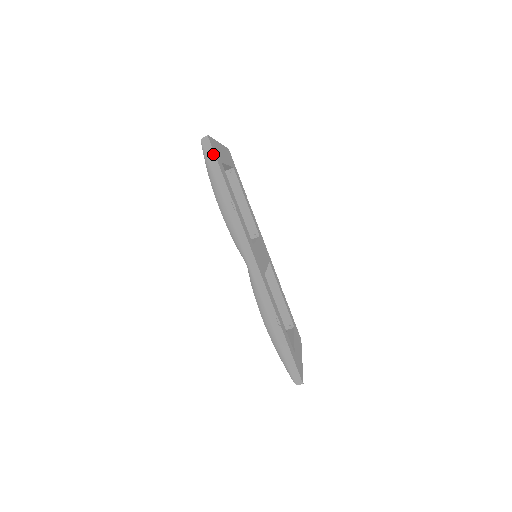
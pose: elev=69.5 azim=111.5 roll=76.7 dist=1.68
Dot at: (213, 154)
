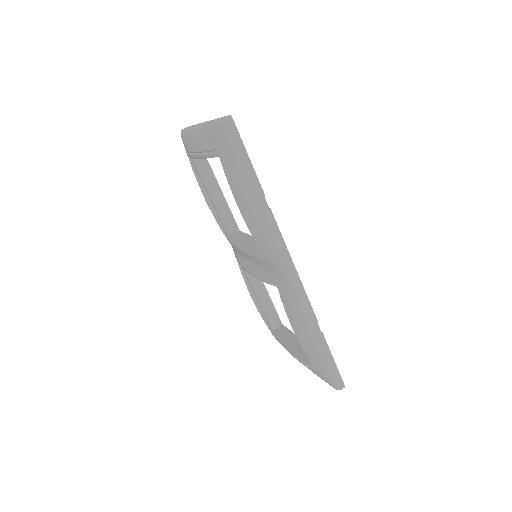
Dot at: (240, 140)
